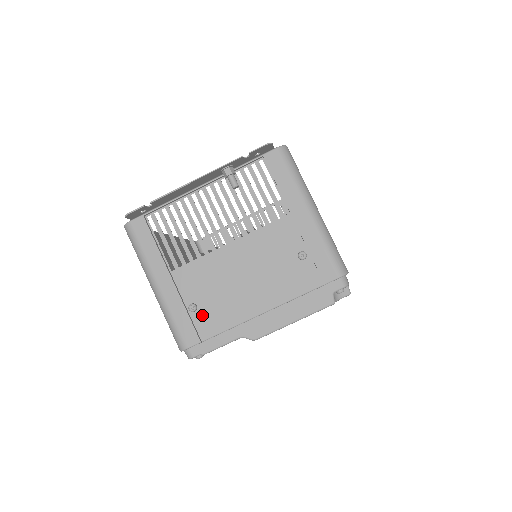
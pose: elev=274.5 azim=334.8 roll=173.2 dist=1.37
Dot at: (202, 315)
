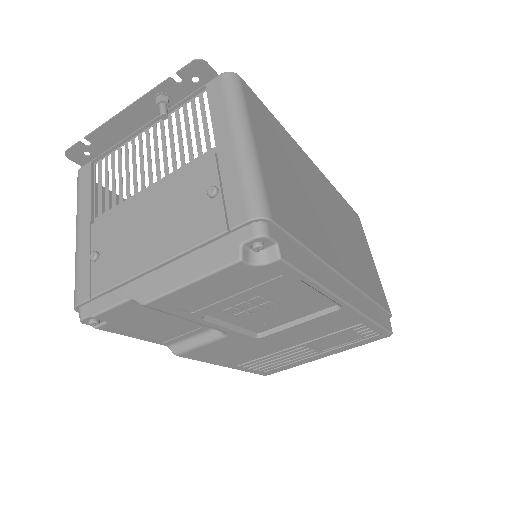
Dot at: (100, 266)
